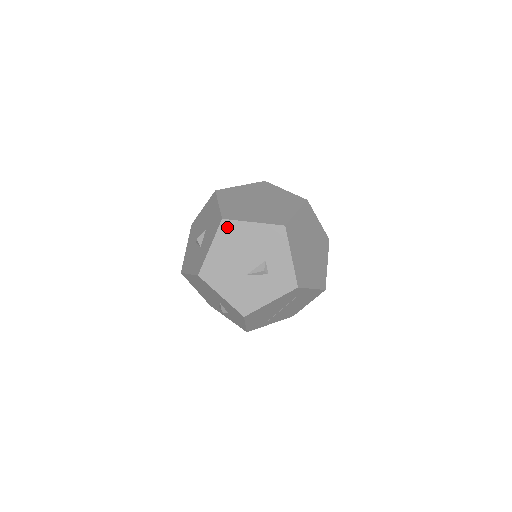
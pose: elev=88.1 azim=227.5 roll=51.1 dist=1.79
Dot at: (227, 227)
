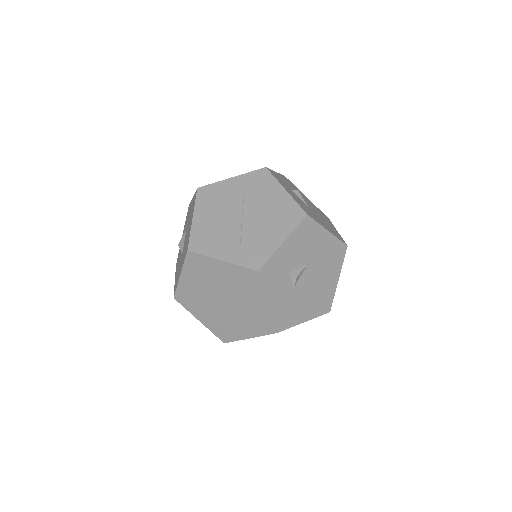
Dot at: occluded
